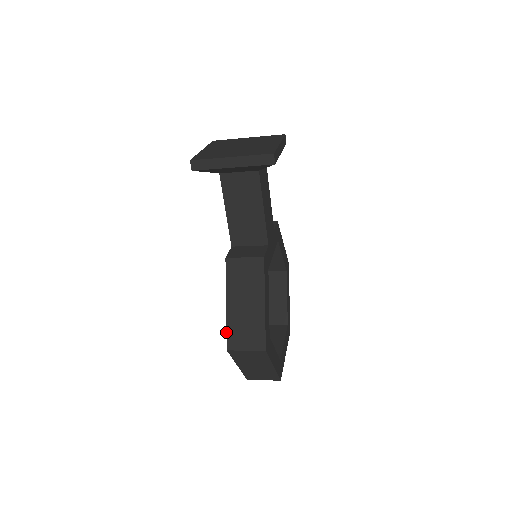
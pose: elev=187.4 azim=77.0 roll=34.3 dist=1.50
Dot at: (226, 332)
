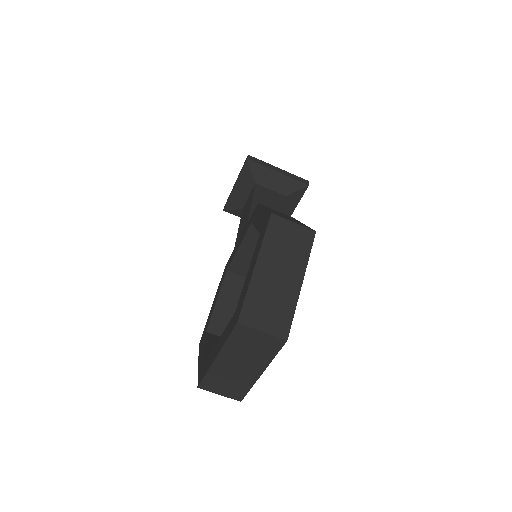
Dot at: (268, 210)
